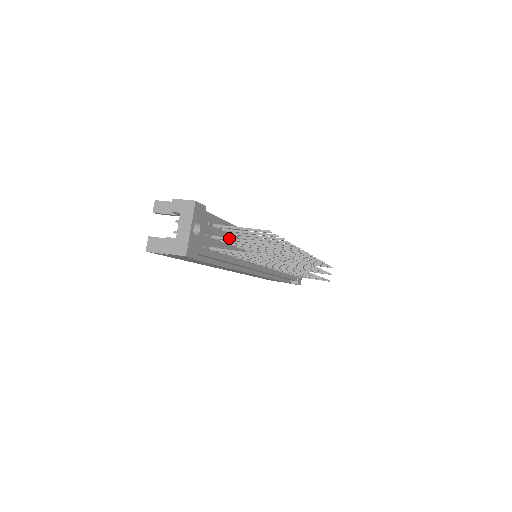
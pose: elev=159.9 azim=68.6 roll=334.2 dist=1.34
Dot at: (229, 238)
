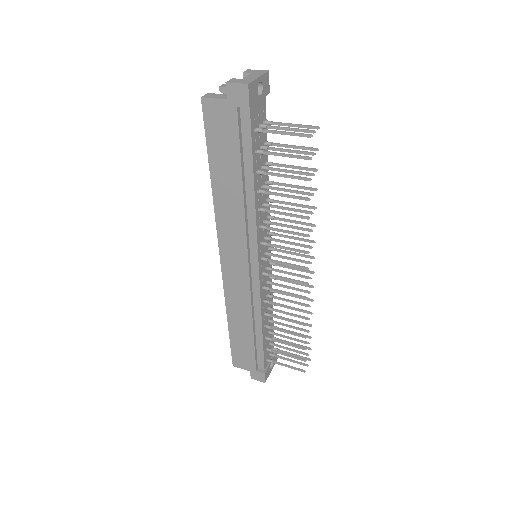
Dot at: (277, 126)
